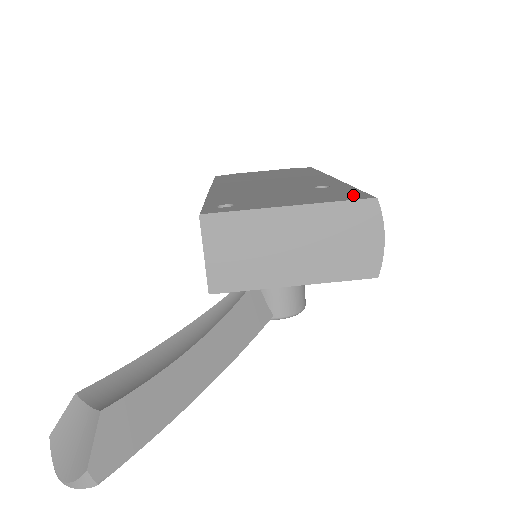
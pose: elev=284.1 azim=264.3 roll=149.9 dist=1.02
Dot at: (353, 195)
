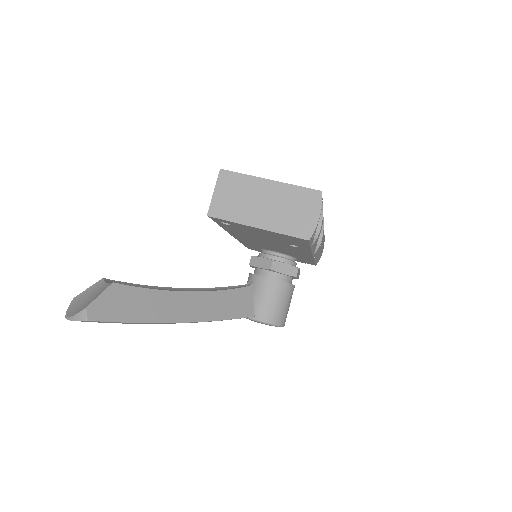
Dot at: occluded
